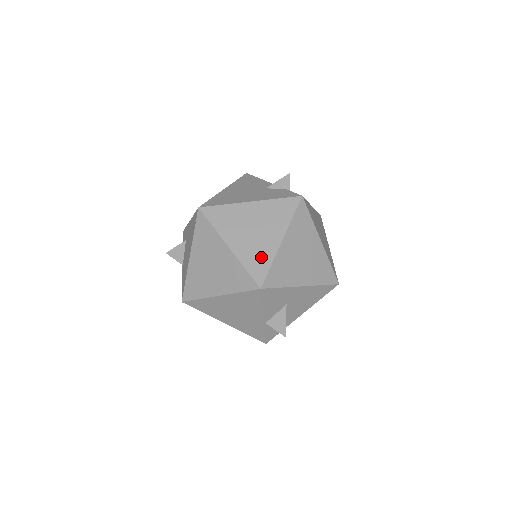
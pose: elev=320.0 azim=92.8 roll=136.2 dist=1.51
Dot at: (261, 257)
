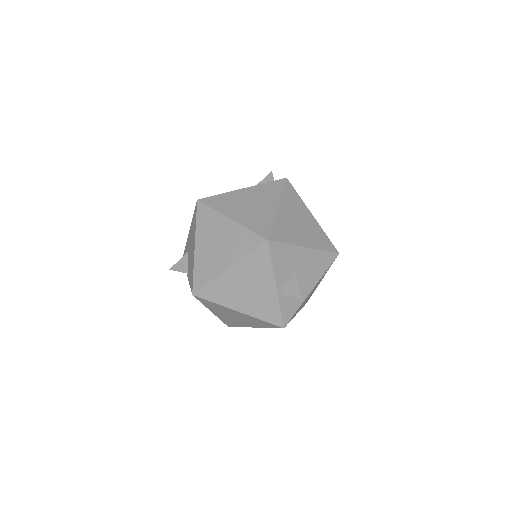
Dot at: (262, 220)
